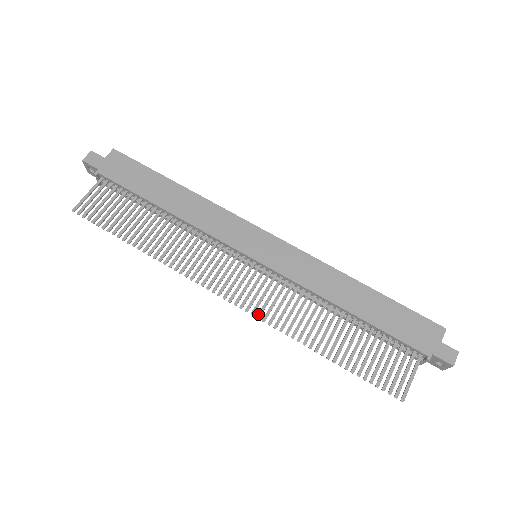
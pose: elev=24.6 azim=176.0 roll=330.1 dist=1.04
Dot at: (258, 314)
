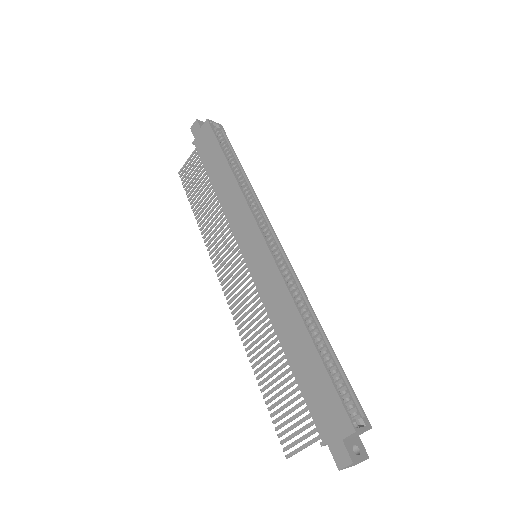
Dot at: (233, 311)
